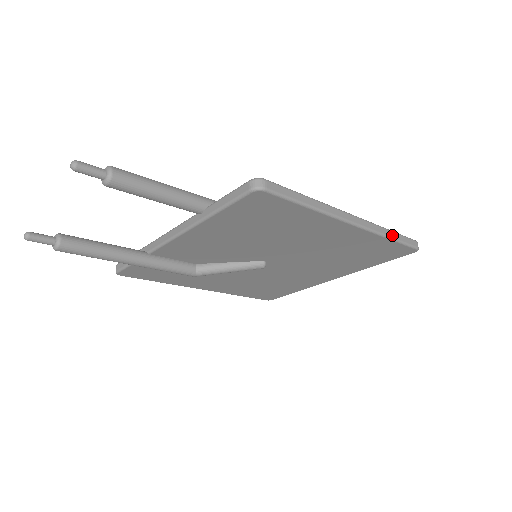
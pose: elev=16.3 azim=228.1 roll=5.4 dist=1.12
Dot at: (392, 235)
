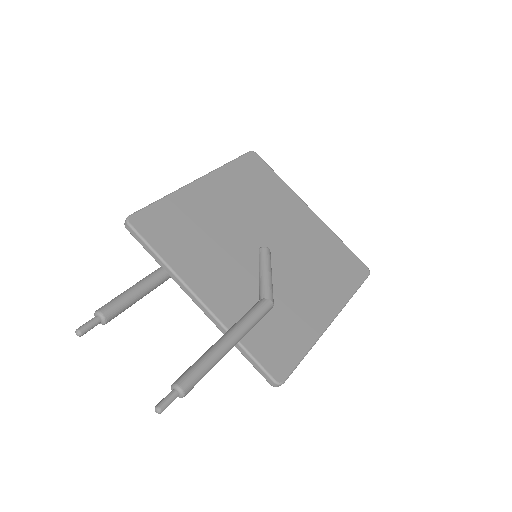
Dot at: (352, 296)
